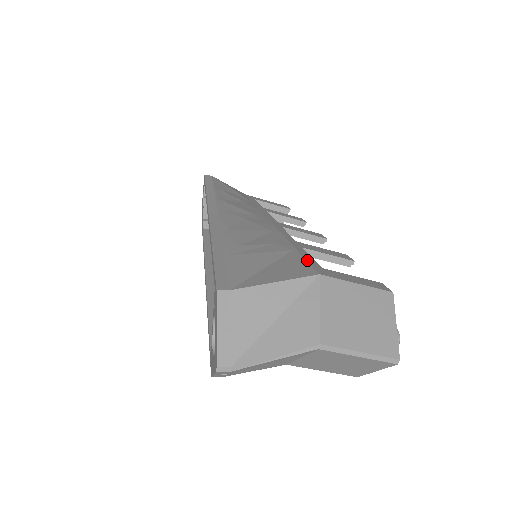
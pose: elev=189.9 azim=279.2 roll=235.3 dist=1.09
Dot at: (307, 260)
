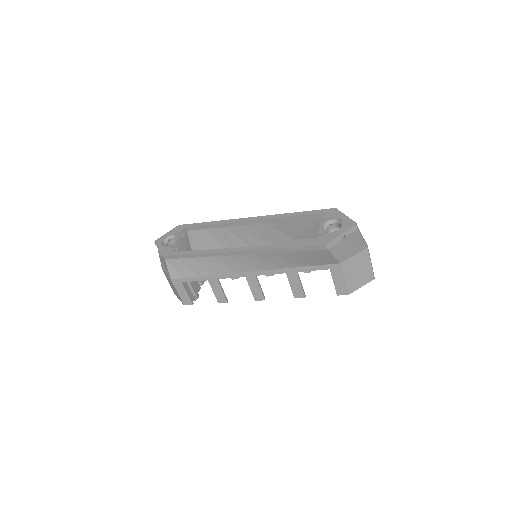
Dot at: occluded
